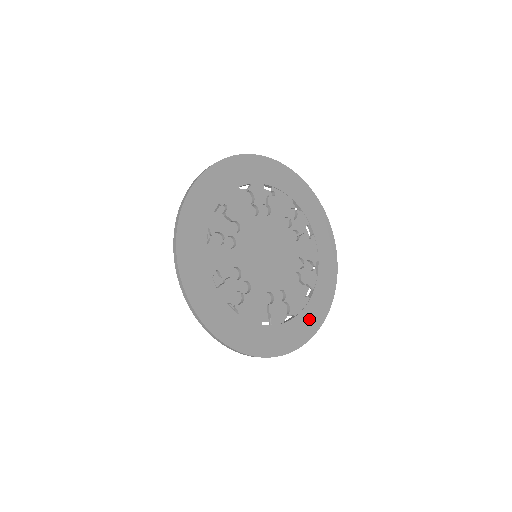
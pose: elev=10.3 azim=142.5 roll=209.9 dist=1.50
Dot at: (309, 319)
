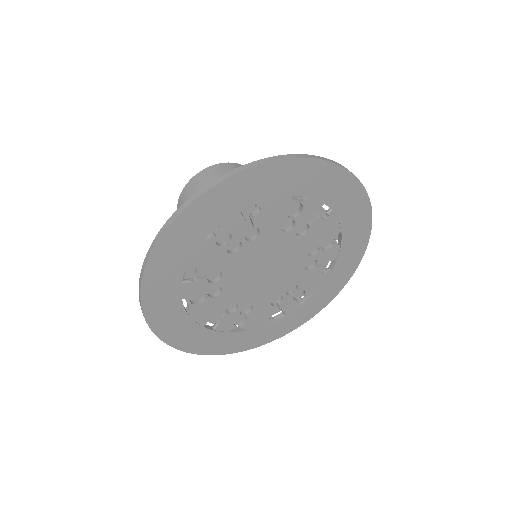
Dot at: (331, 286)
